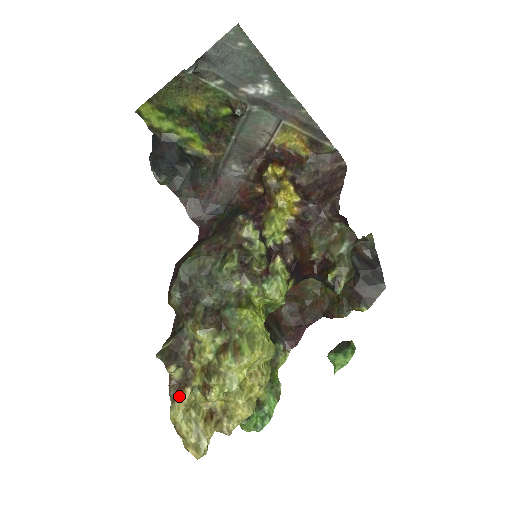
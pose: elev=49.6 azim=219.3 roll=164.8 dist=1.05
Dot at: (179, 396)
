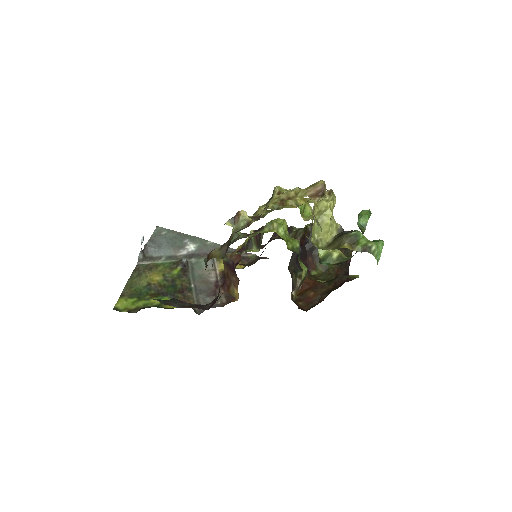
Dot at: (265, 207)
